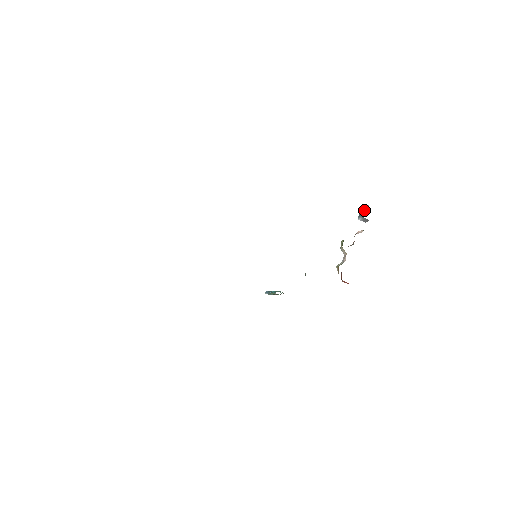
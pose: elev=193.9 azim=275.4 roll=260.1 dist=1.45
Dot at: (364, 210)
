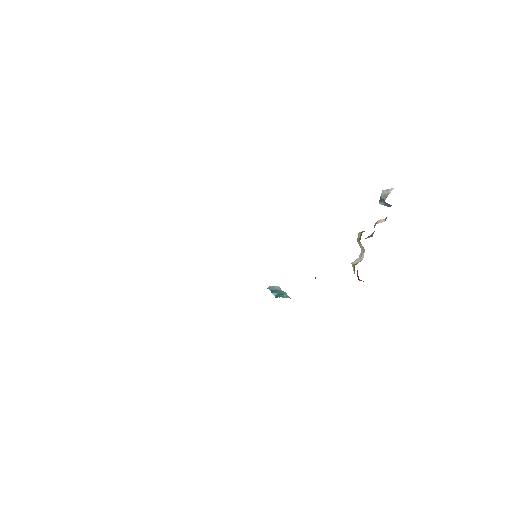
Dot at: (387, 195)
